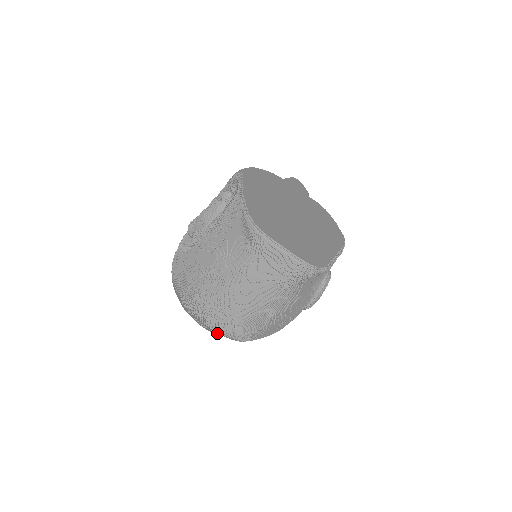
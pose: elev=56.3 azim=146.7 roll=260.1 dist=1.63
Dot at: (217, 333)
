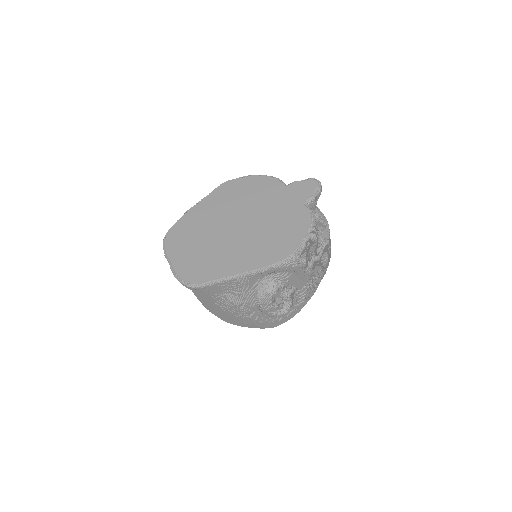
Dot at: occluded
